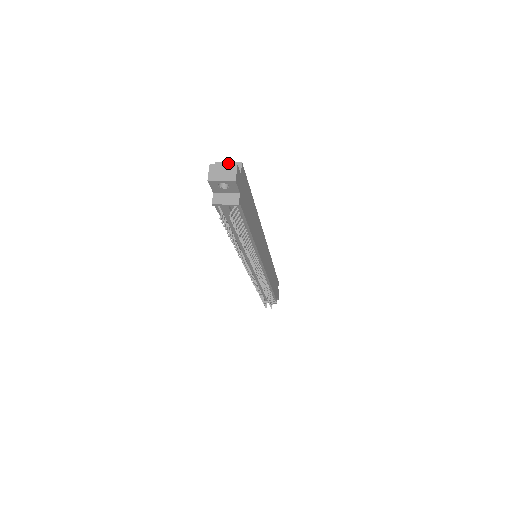
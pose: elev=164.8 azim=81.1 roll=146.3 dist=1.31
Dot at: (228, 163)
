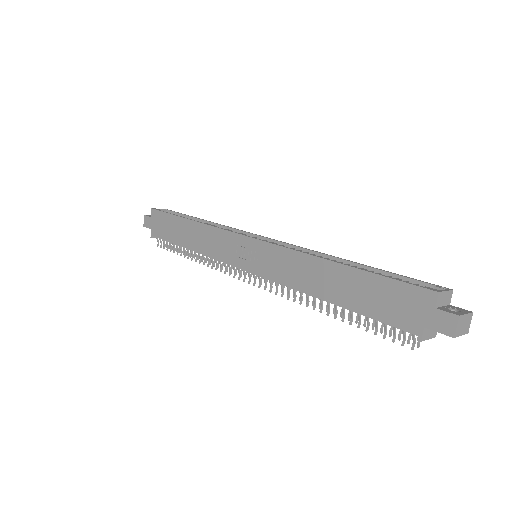
Dot at: (446, 292)
